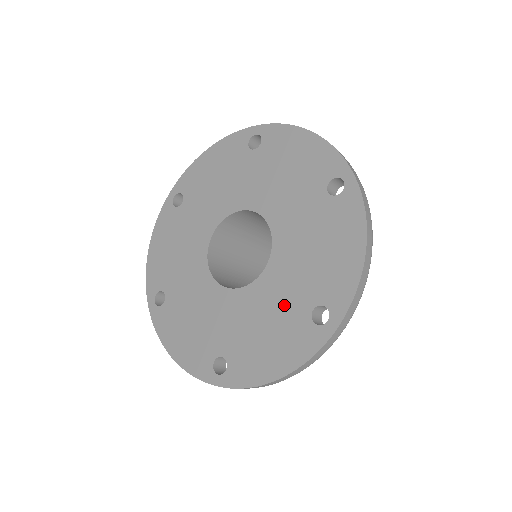
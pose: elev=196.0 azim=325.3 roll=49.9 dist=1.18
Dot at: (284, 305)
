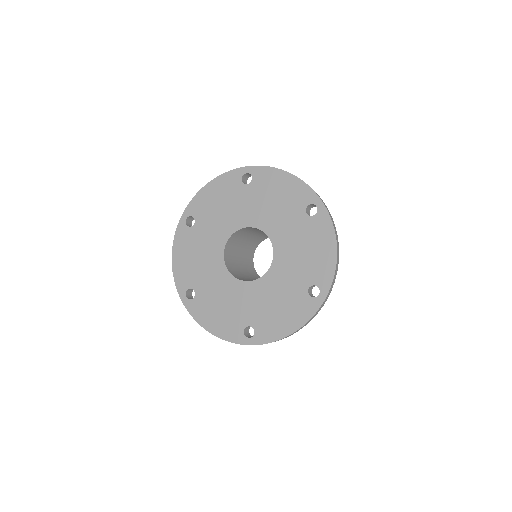
Dot at: (240, 308)
